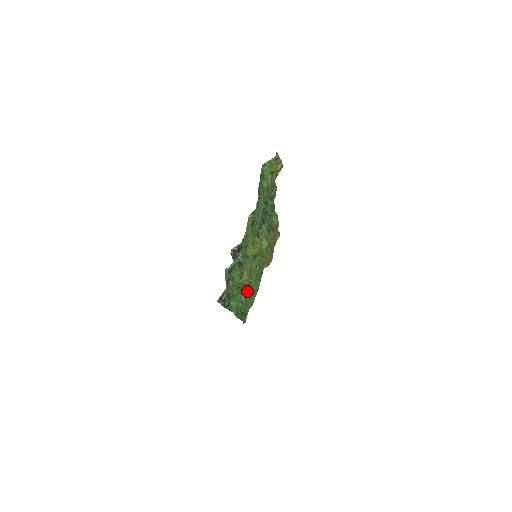
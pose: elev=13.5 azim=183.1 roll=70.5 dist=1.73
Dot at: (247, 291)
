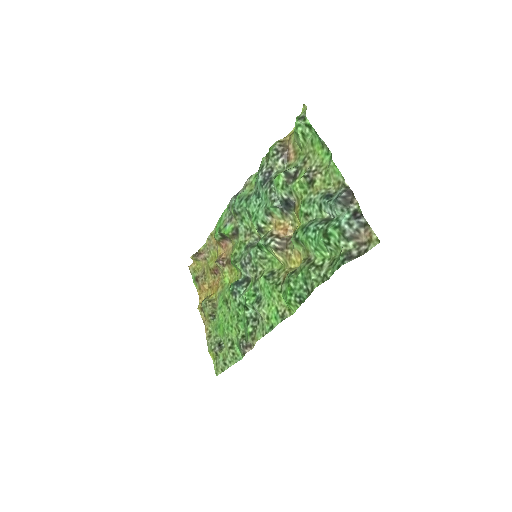
Dot at: (243, 311)
